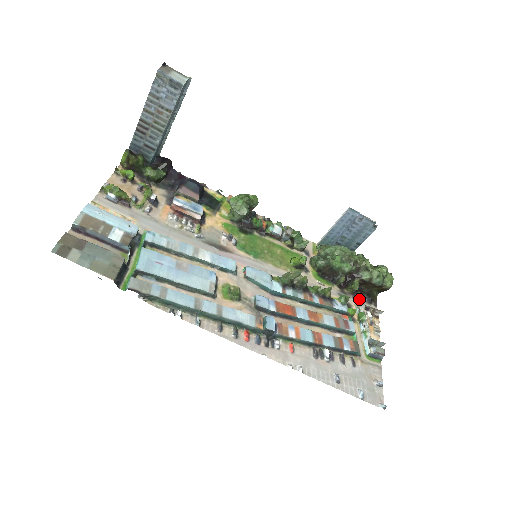
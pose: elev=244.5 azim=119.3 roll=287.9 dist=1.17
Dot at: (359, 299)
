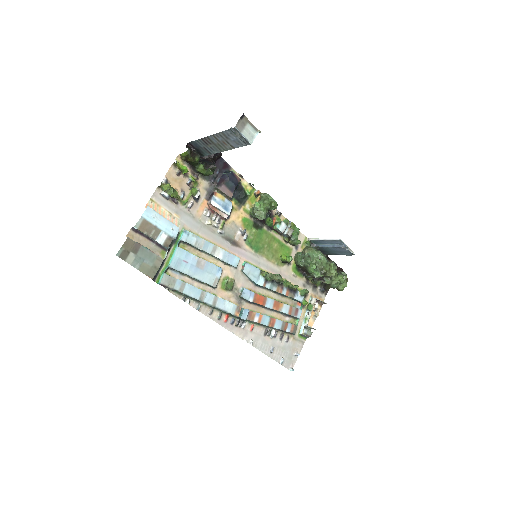
Dot at: (316, 289)
